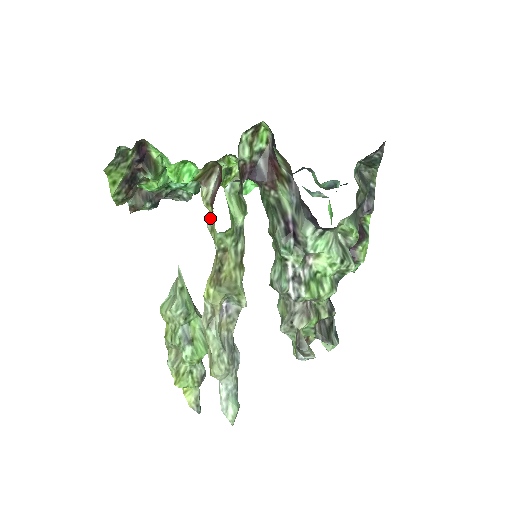
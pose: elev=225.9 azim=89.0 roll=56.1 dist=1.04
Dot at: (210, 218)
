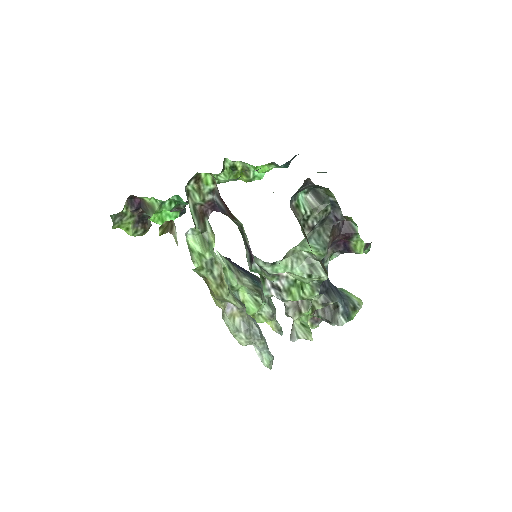
Dot at: occluded
